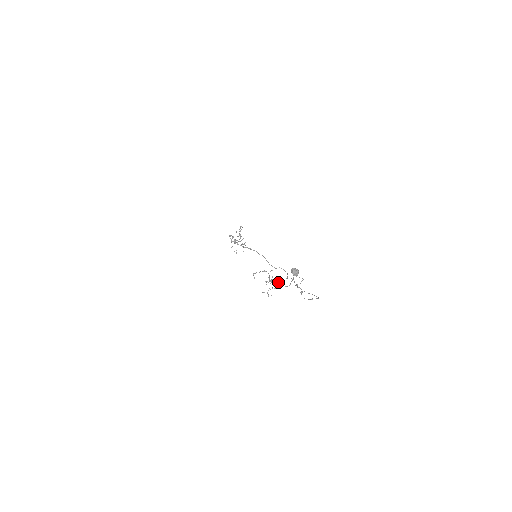
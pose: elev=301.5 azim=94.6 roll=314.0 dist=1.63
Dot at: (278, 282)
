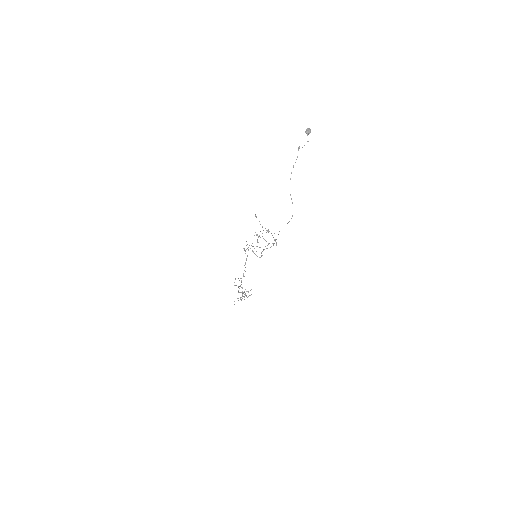
Dot at: occluded
